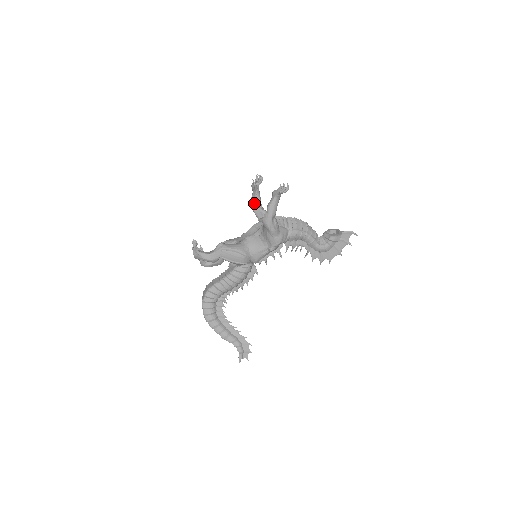
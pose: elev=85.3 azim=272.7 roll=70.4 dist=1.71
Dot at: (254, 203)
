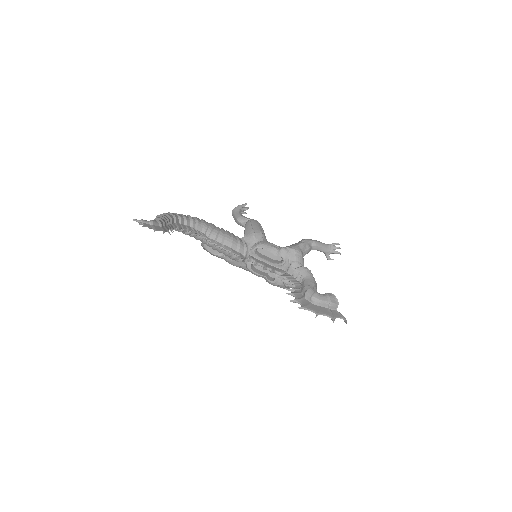
Dot at: occluded
